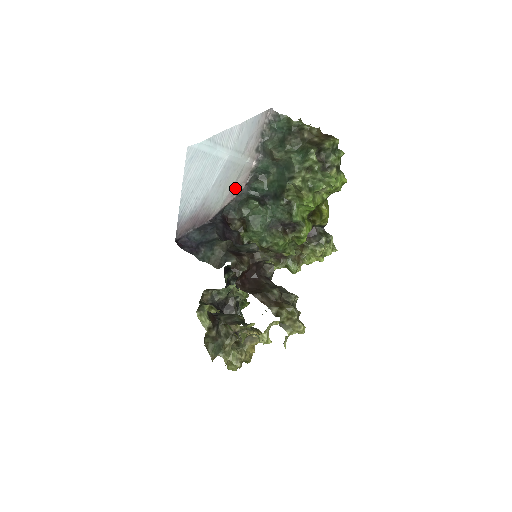
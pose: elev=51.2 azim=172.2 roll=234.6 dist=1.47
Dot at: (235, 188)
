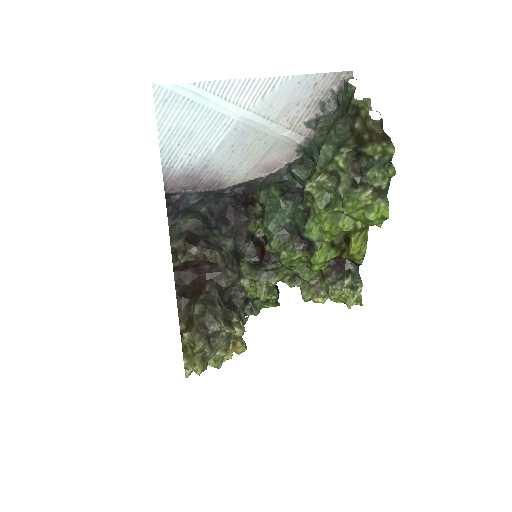
Dot at: (267, 163)
